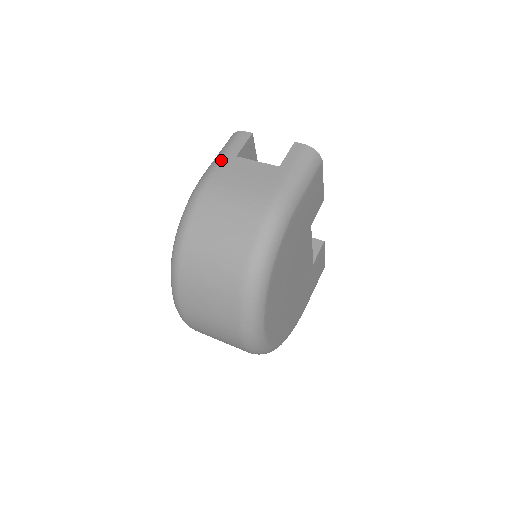
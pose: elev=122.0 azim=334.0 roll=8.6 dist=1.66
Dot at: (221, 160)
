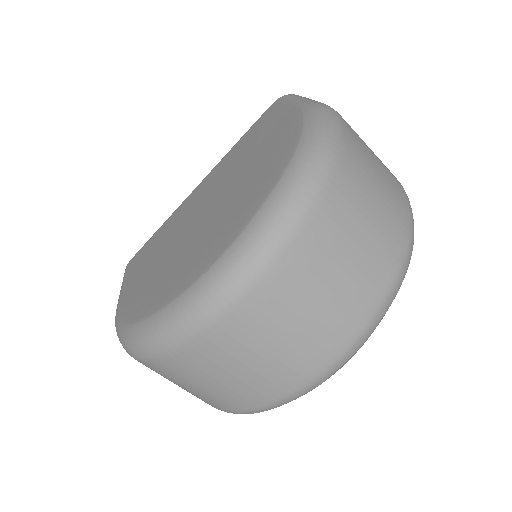
Dot at: occluded
